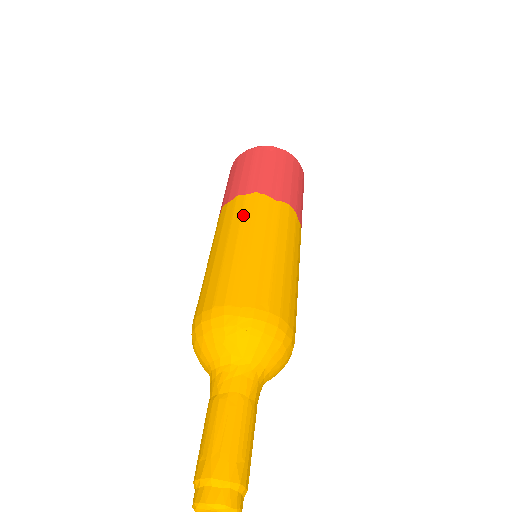
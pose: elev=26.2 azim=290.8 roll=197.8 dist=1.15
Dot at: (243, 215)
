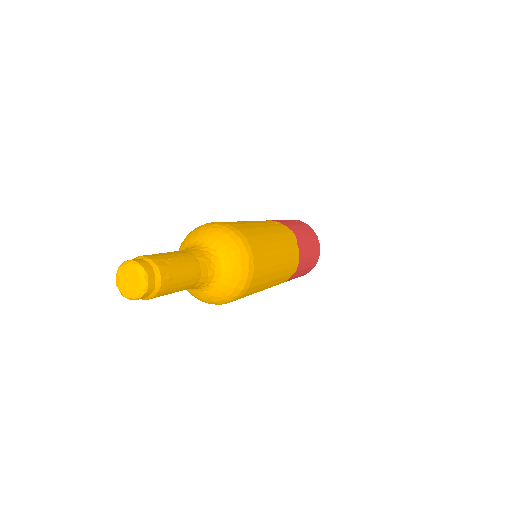
Dot at: occluded
